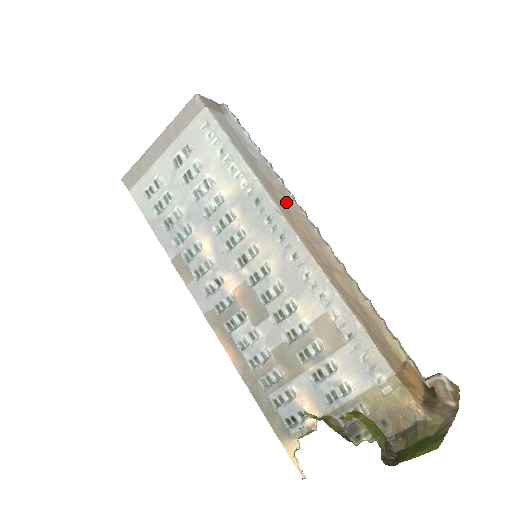
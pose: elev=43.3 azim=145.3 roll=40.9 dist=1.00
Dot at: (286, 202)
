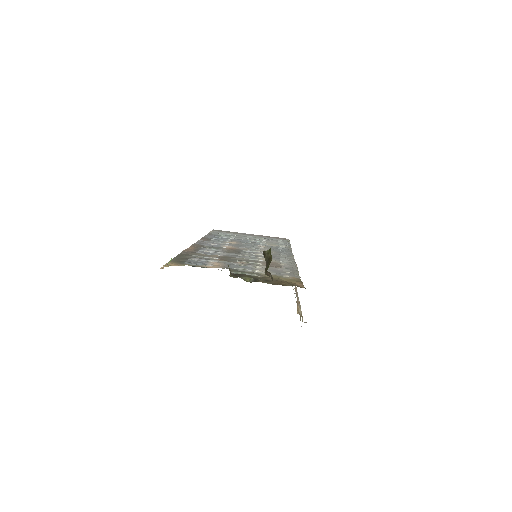
Dot at: occluded
